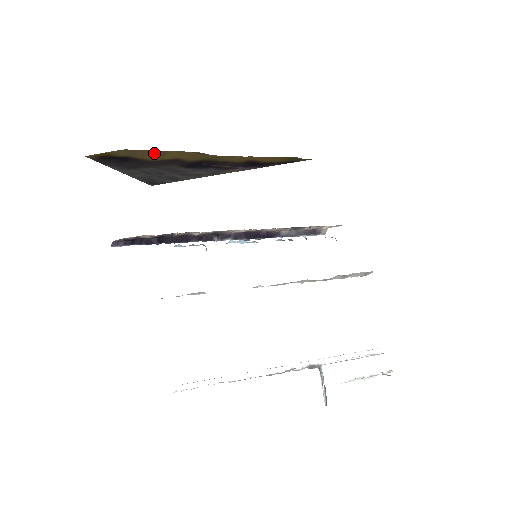
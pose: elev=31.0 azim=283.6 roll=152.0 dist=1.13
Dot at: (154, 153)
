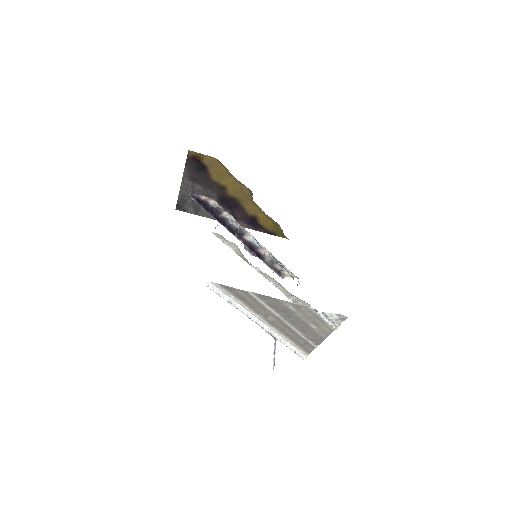
Dot at: (222, 173)
